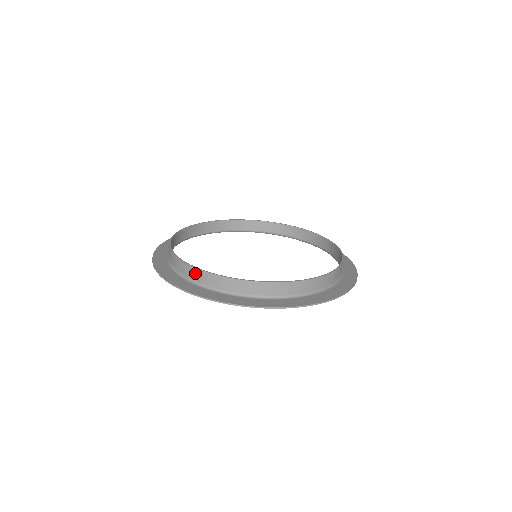
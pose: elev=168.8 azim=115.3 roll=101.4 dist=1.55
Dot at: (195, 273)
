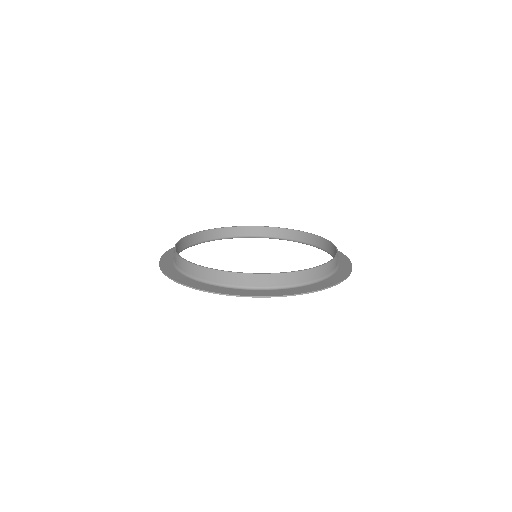
Dot at: (175, 257)
